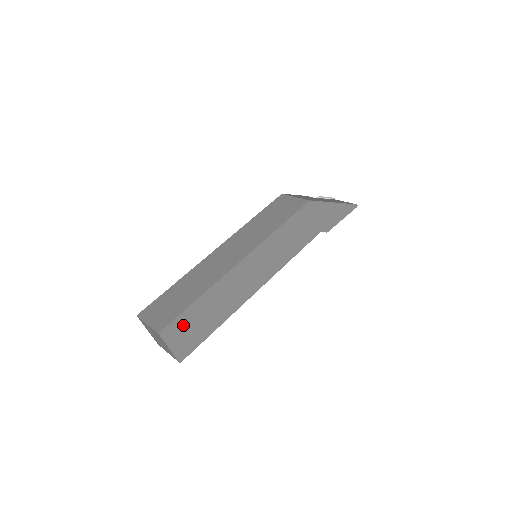
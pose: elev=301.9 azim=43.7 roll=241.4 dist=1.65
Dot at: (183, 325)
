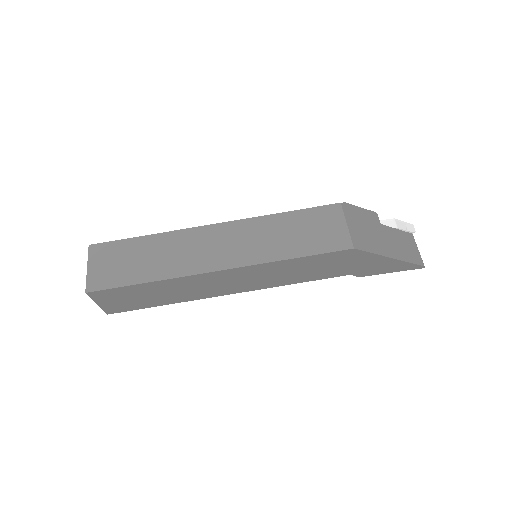
Dot at: (120, 294)
